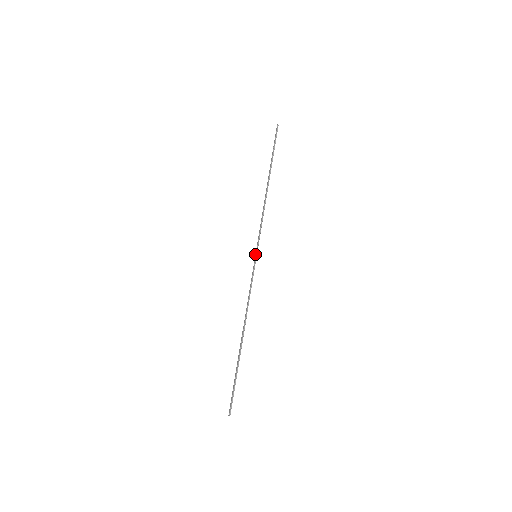
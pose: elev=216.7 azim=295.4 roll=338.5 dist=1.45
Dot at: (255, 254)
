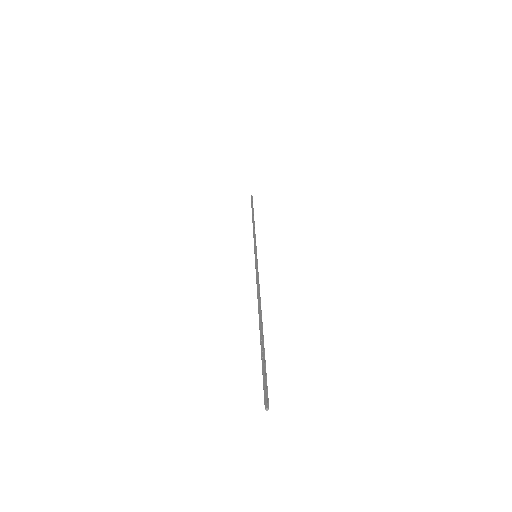
Dot at: occluded
